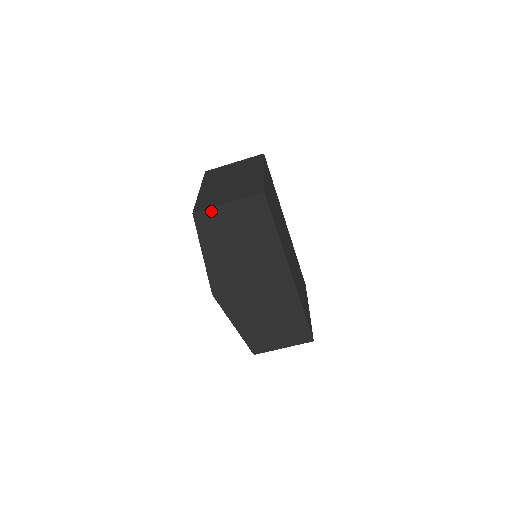
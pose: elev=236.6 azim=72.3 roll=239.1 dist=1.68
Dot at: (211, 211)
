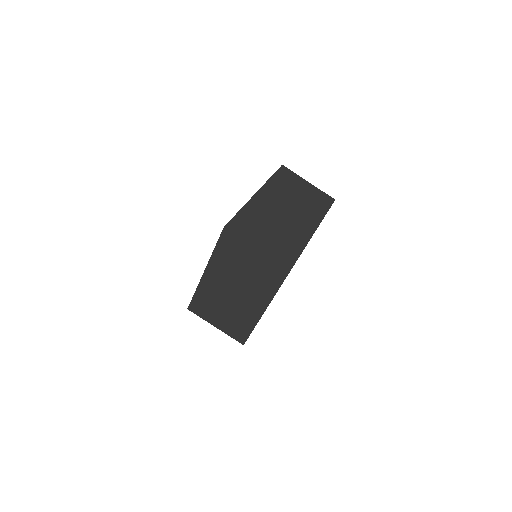
Dot at: (294, 176)
